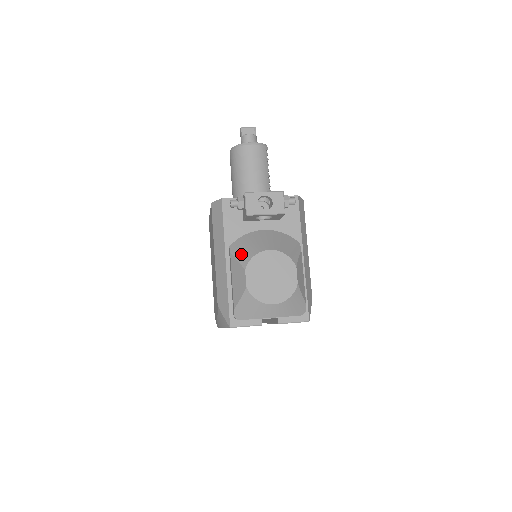
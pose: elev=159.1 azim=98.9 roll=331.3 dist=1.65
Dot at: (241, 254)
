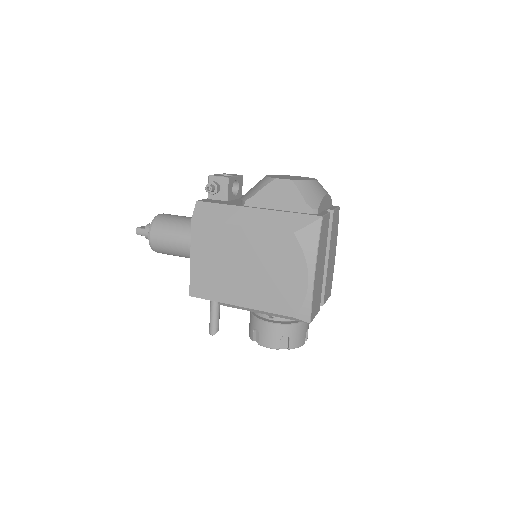
Dot at: (259, 187)
